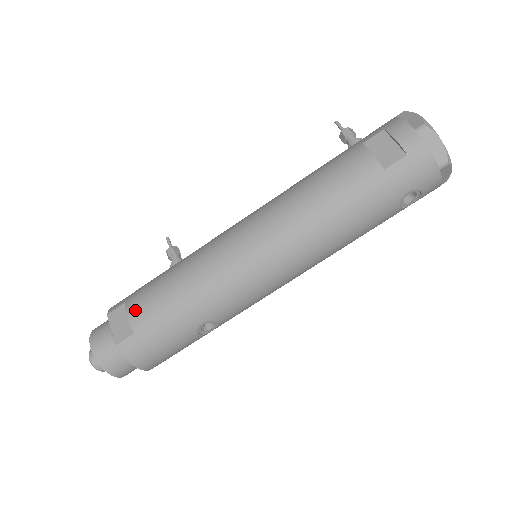
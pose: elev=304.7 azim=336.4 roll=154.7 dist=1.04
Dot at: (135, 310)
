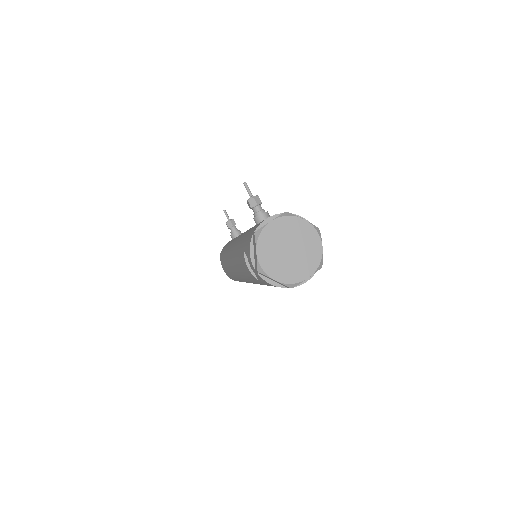
Dot at: (223, 269)
